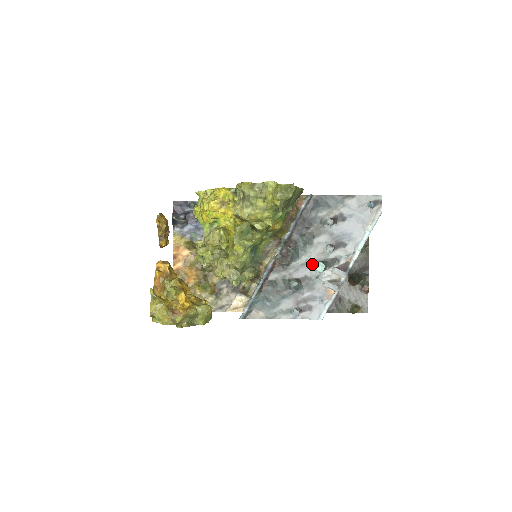
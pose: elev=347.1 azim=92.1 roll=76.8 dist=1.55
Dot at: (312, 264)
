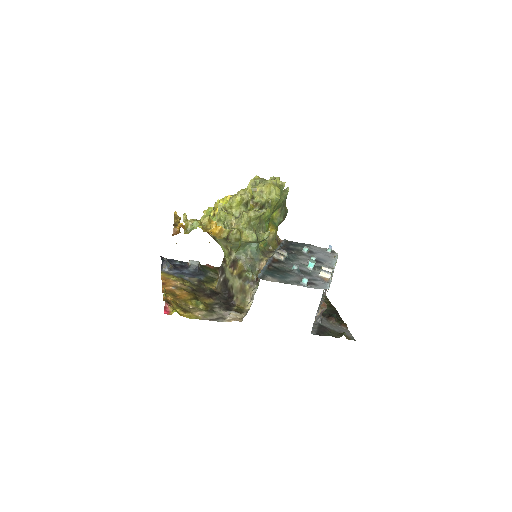
Dot at: (303, 265)
